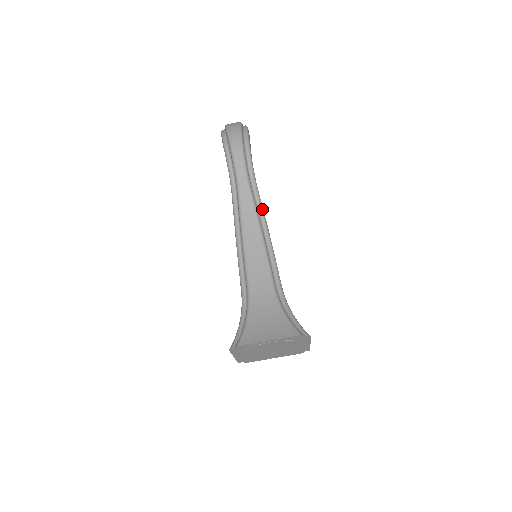
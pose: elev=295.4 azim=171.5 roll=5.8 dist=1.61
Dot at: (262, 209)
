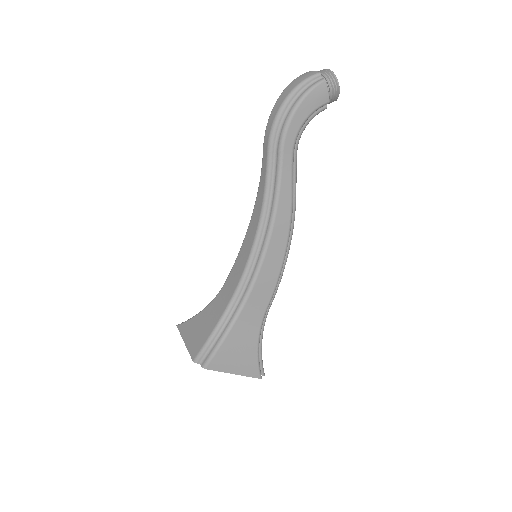
Dot at: (274, 209)
